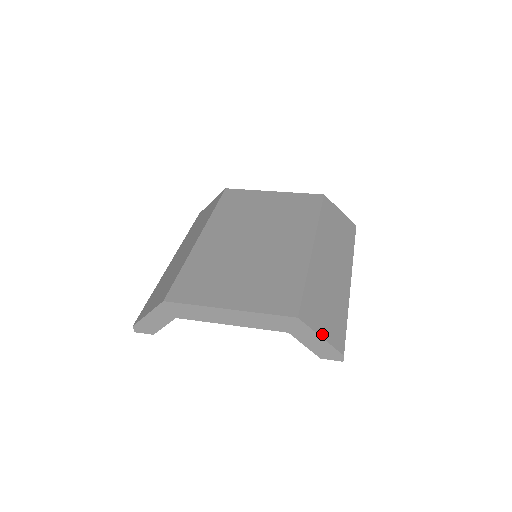
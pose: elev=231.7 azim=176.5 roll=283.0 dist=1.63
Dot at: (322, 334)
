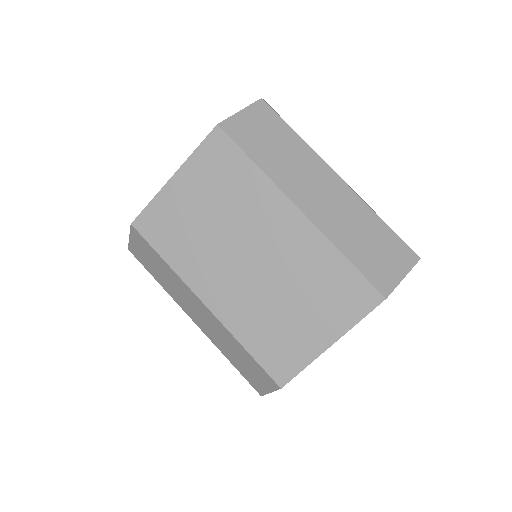
Dot at: (401, 275)
